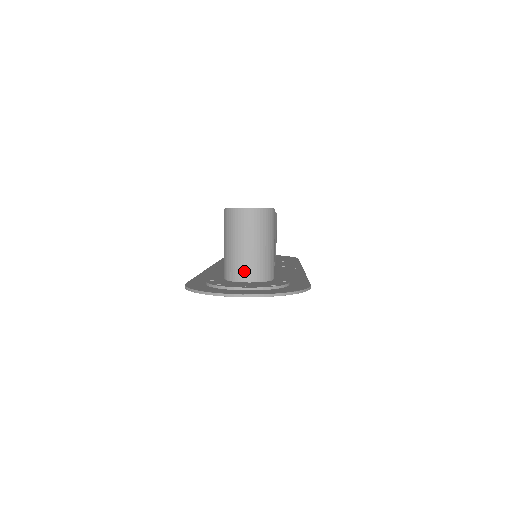
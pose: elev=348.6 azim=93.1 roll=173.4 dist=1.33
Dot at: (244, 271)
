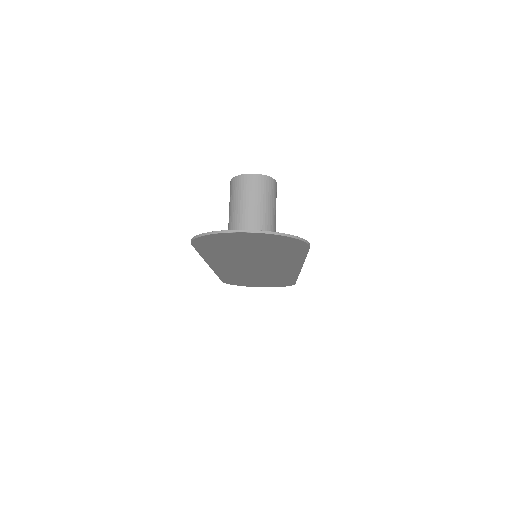
Dot at: (247, 229)
